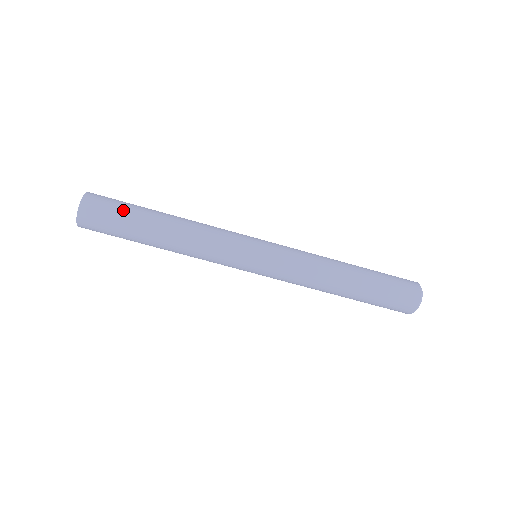
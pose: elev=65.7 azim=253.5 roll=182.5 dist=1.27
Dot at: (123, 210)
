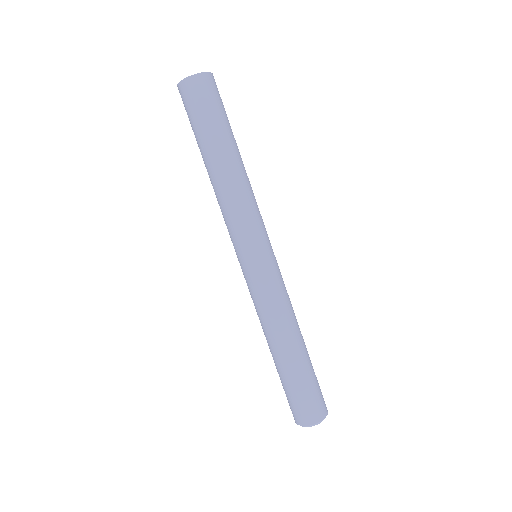
Dot at: (218, 114)
